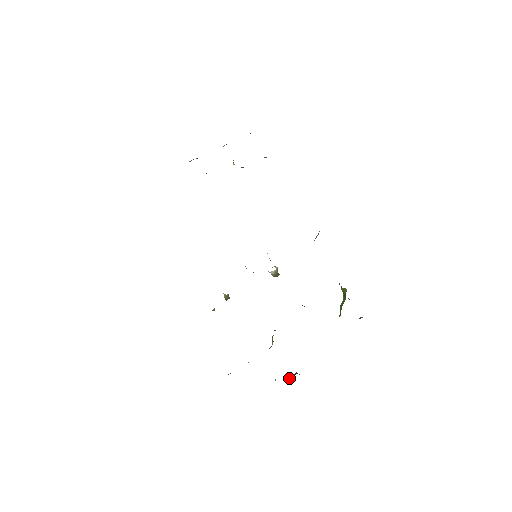
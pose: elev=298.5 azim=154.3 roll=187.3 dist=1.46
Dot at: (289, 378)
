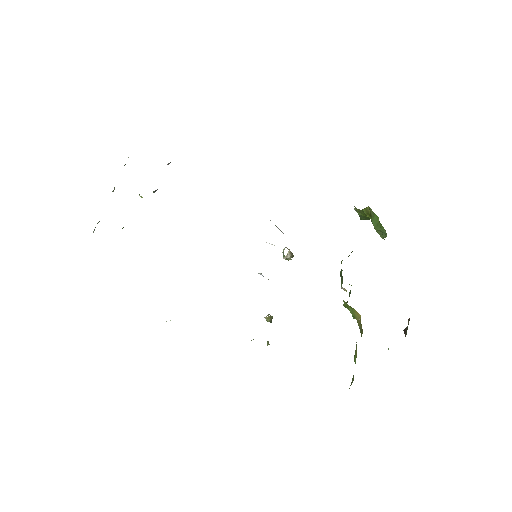
Dot at: (405, 331)
